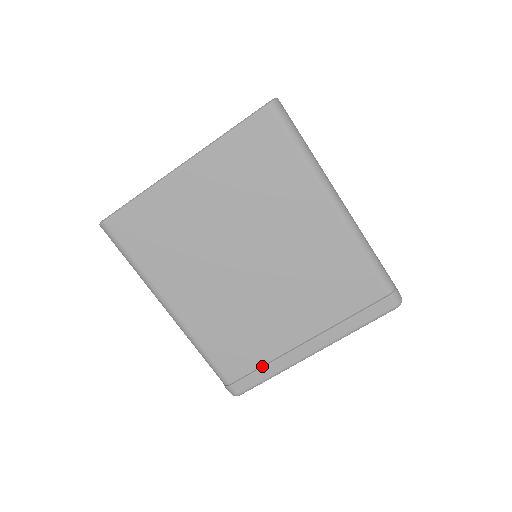
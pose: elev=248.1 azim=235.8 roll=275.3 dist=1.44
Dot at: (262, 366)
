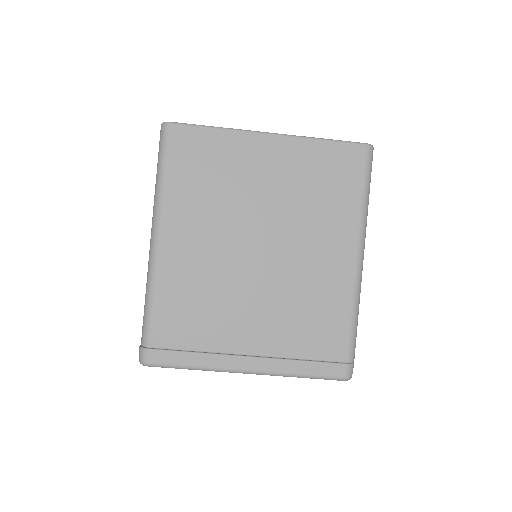
Dot at: (192, 351)
